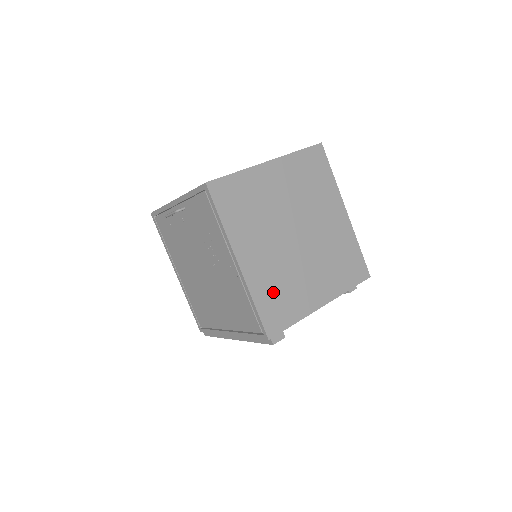
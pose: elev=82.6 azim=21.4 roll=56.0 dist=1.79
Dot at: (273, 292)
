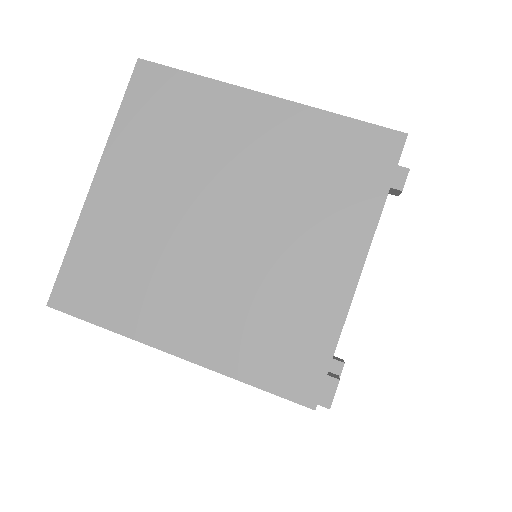
Dot at: (259, 339)
